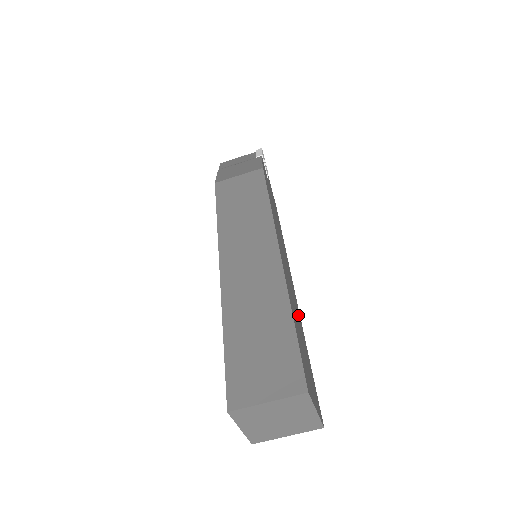
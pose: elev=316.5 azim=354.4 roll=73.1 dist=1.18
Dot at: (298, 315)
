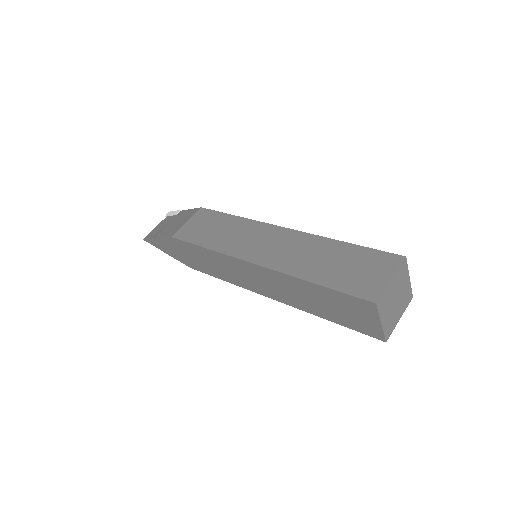
Dot at: occluded
